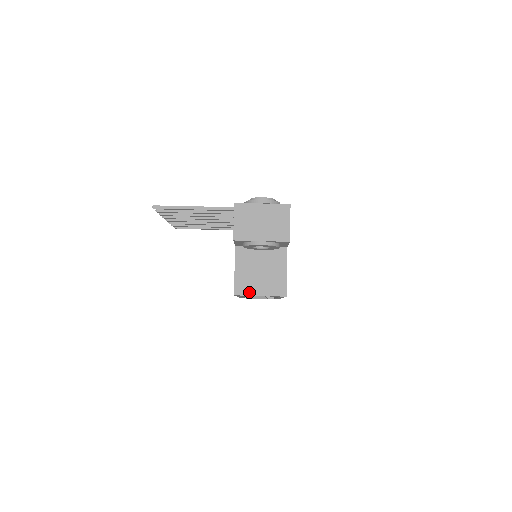
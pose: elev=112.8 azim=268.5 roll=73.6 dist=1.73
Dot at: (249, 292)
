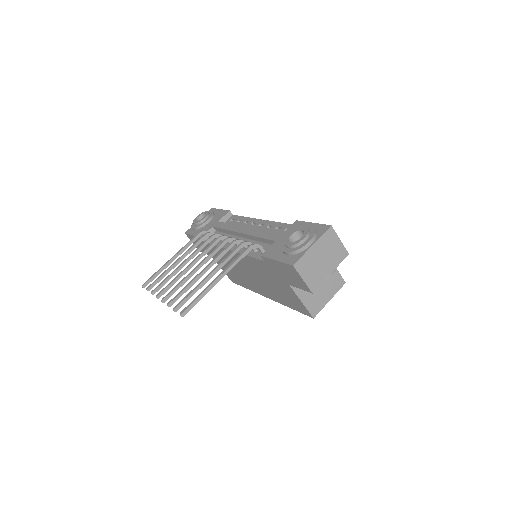
Dot at: (321, 306)
